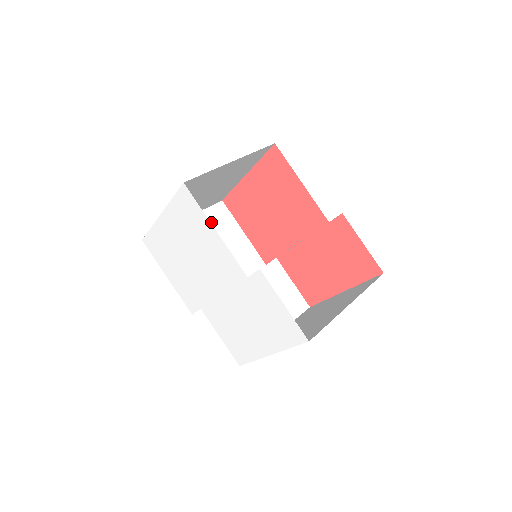
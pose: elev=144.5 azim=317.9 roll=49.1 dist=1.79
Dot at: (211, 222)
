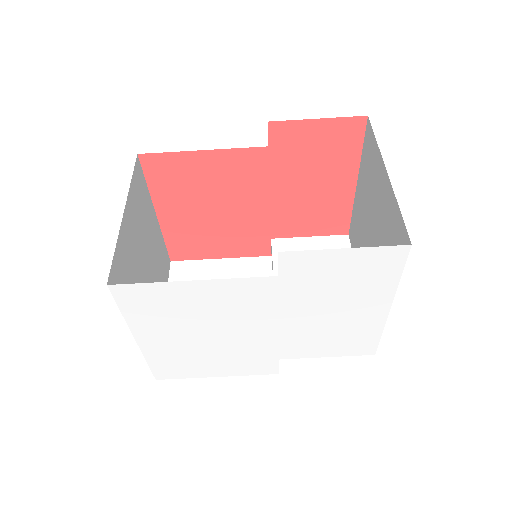
Dot at: occluded
